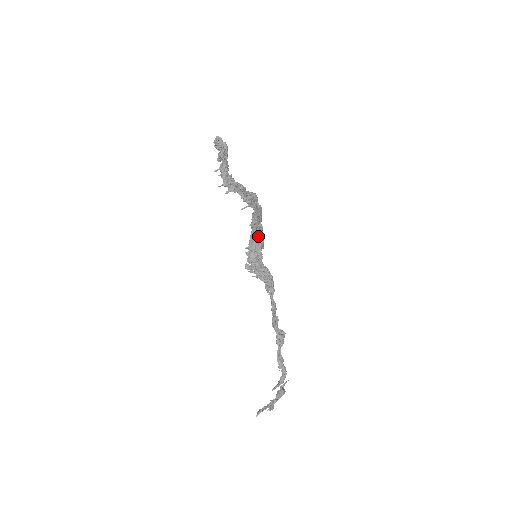
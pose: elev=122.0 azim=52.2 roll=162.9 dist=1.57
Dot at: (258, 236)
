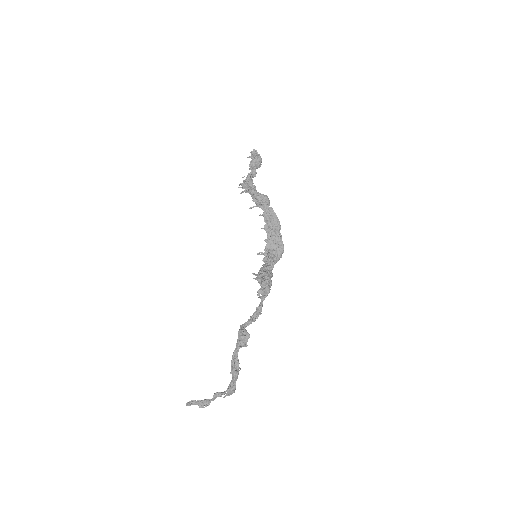
Dot at: (269, 240)
